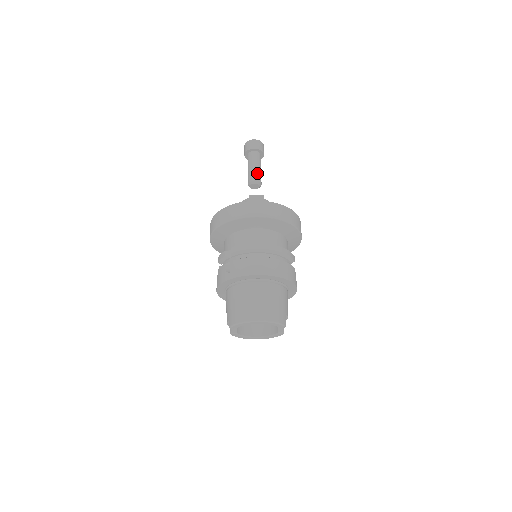
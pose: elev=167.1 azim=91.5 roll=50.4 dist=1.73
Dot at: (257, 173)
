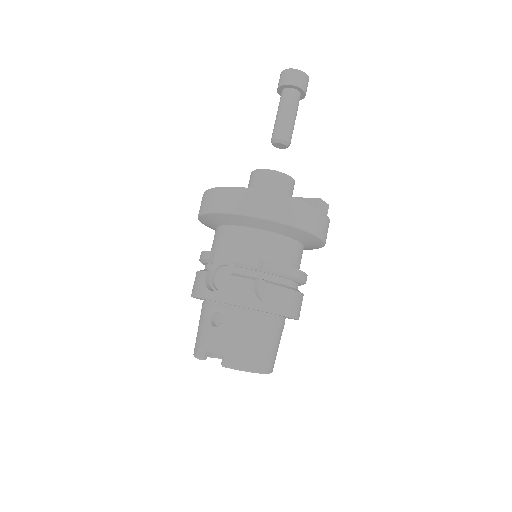
Dot at: occluded
